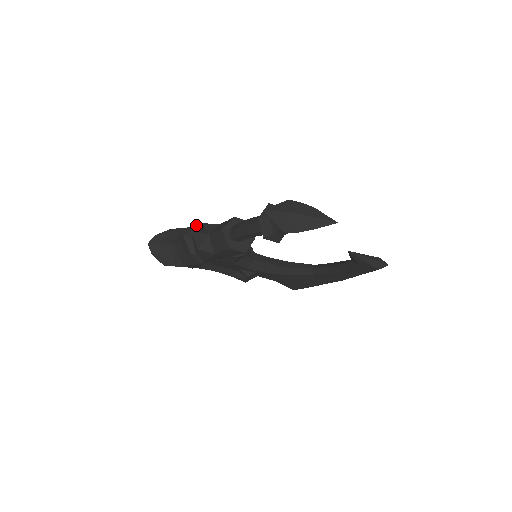
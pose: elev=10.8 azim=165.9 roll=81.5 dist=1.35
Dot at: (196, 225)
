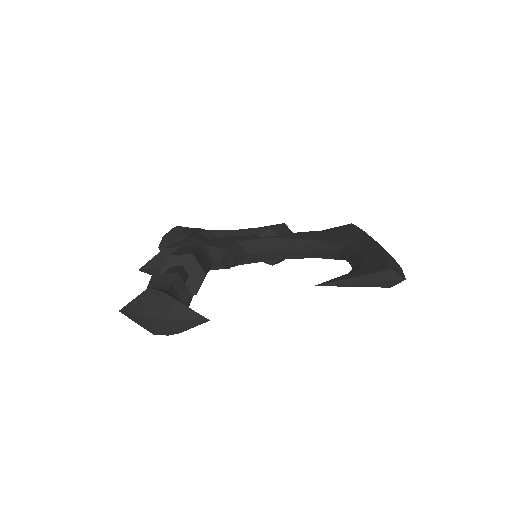
Dot at: (168, 243)
